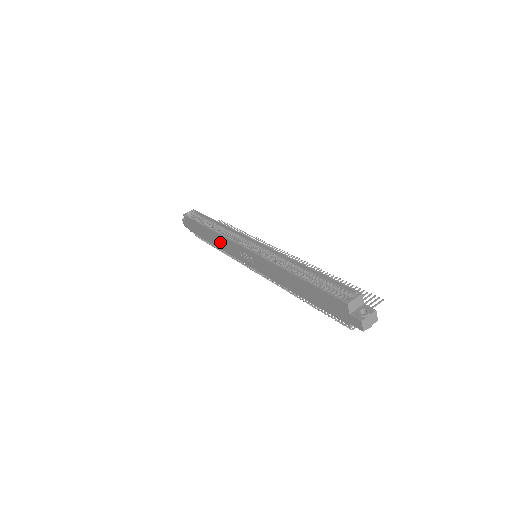
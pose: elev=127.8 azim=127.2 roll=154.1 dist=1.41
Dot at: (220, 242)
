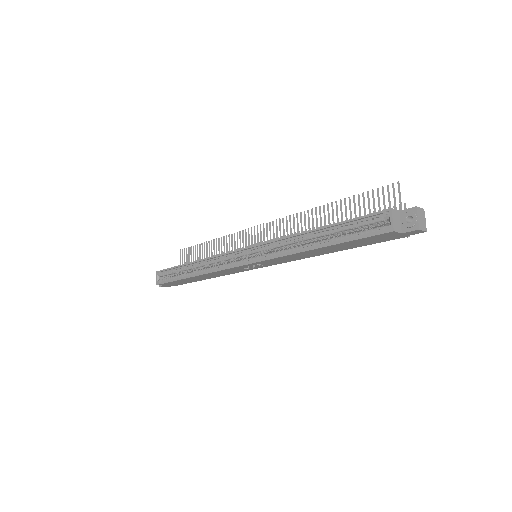
Dot at: (214, 275)
